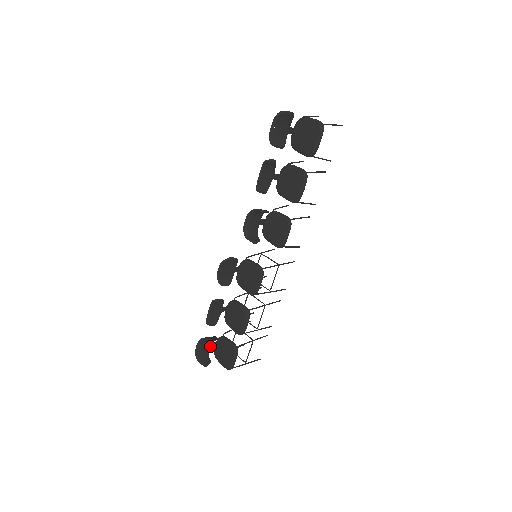
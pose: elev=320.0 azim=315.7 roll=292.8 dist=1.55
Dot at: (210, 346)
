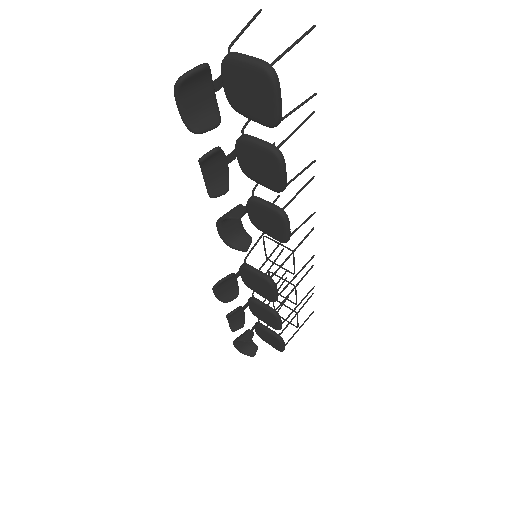
Dot at: occluded
